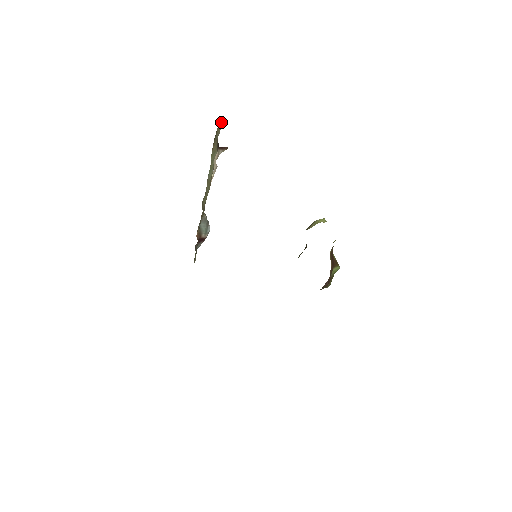
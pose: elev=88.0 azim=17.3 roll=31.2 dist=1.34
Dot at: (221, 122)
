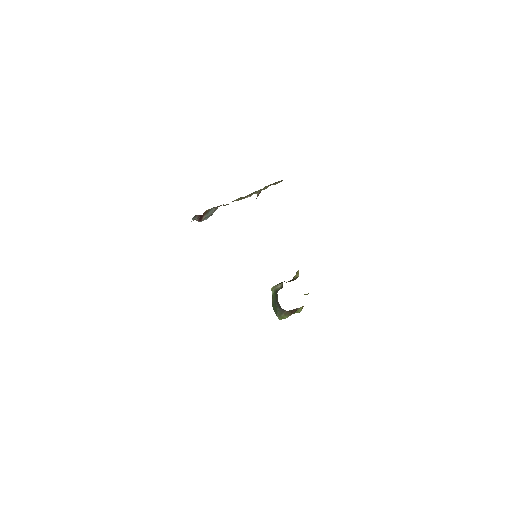
Dot at: occluded
